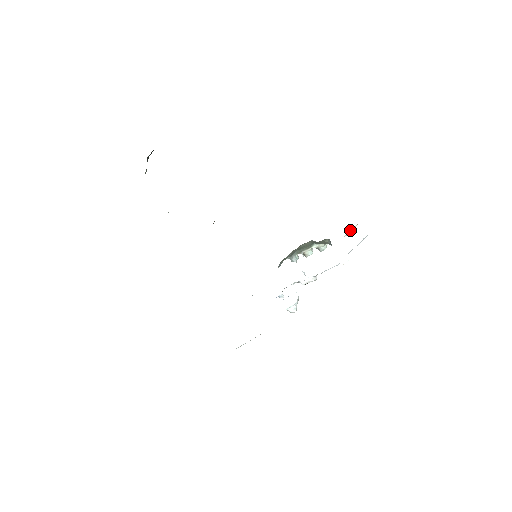
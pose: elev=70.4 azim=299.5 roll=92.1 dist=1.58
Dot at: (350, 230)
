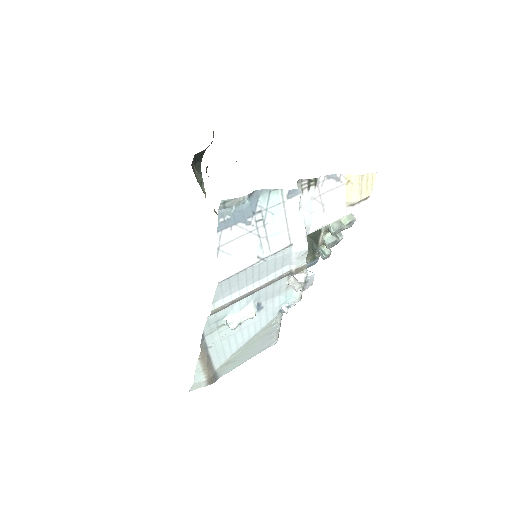
Dot at: (344, 189)
